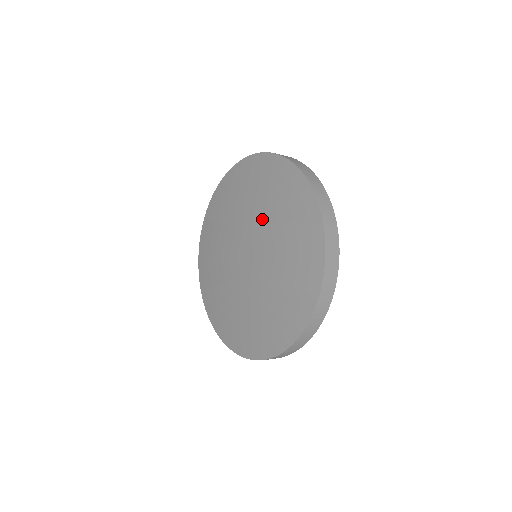
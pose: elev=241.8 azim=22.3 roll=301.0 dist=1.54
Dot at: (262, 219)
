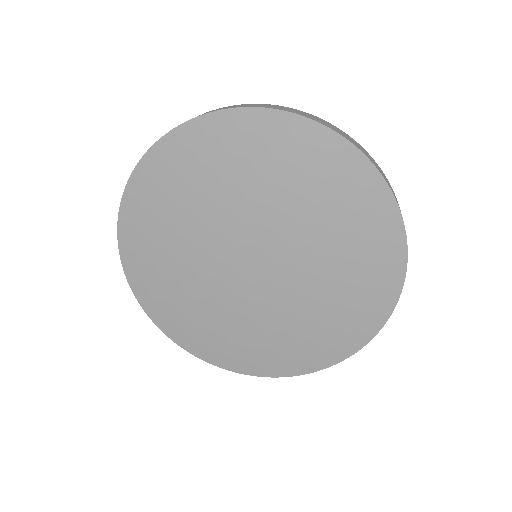
Dot at: (233, 207)
